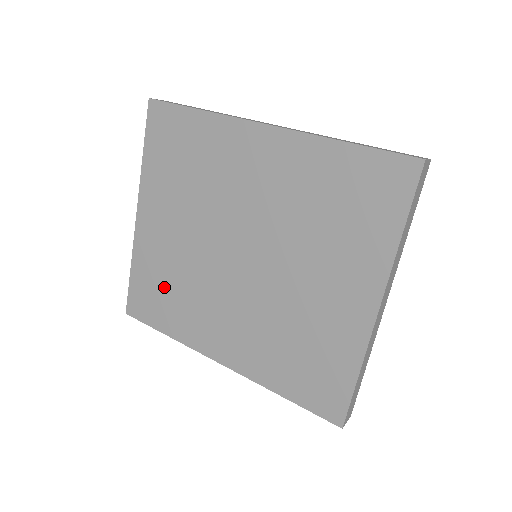
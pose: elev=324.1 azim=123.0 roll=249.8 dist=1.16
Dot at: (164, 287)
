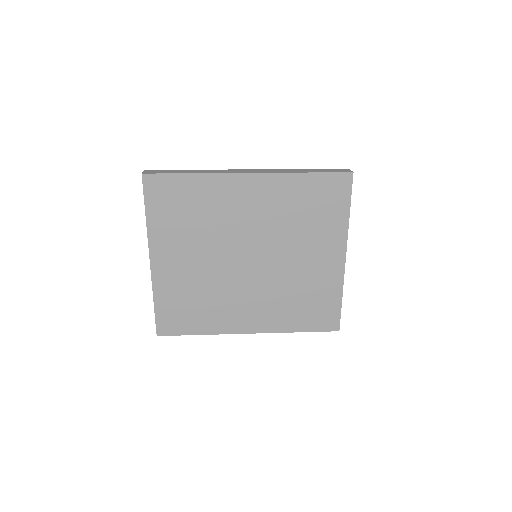
Dot at: (190, 303)
